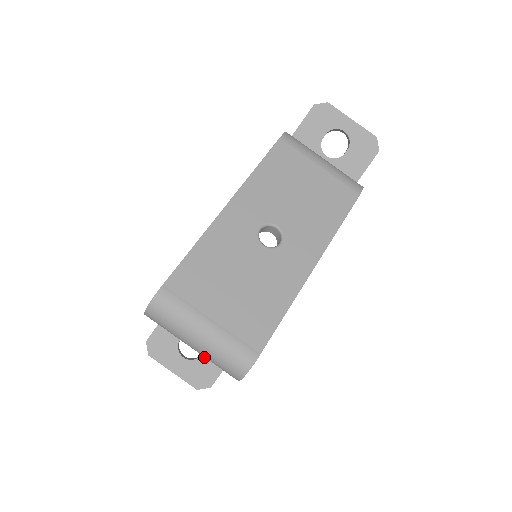
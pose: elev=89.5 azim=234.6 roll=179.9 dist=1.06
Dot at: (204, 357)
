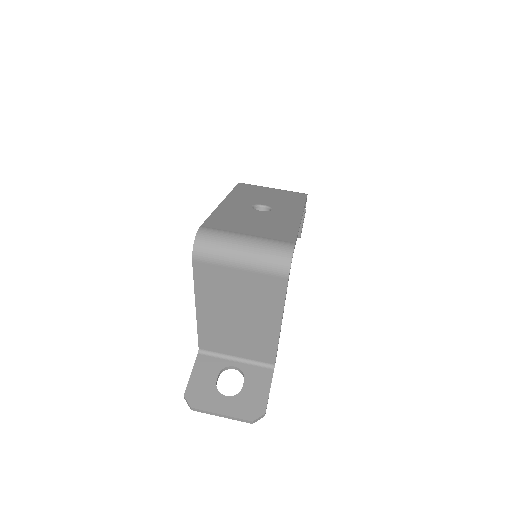
Dot at: (246, 388)
